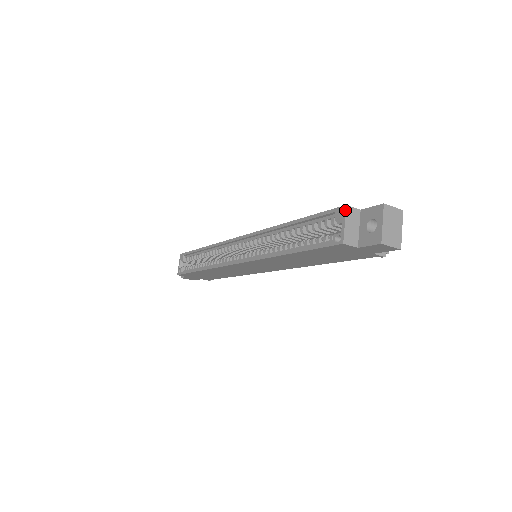
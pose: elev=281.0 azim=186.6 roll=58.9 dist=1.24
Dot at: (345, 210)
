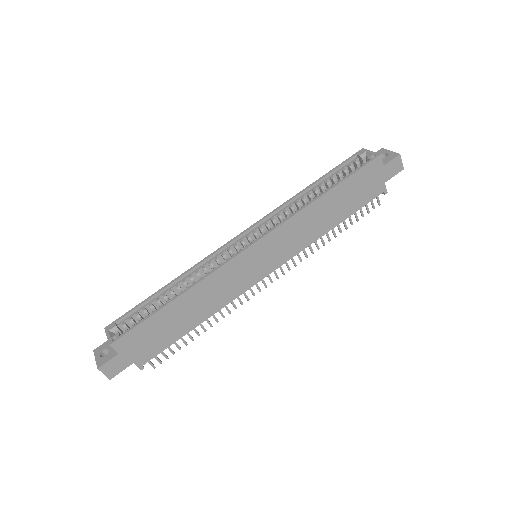
Dot at: (365, 149)
